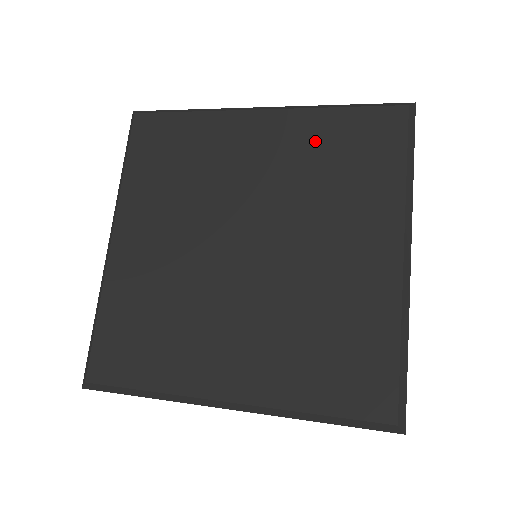
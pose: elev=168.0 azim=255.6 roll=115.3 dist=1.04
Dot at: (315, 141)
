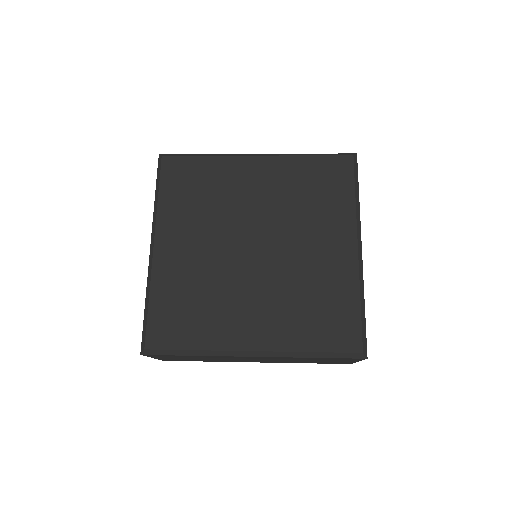
Dot at: (295, 177)
